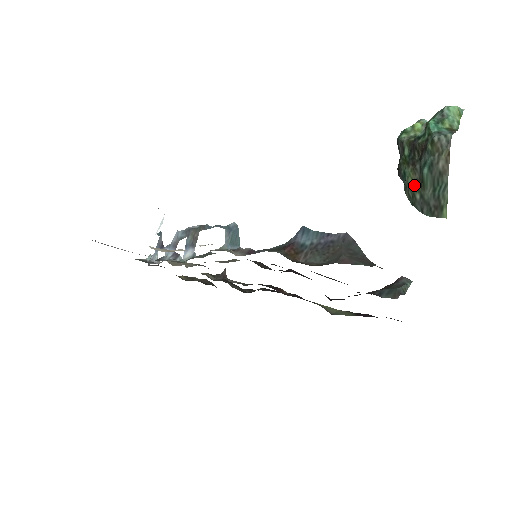
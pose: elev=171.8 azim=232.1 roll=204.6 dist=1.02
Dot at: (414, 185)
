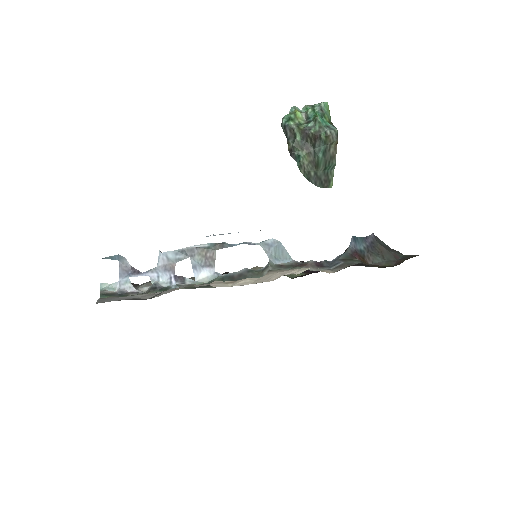
Dot at: (309, 165)
